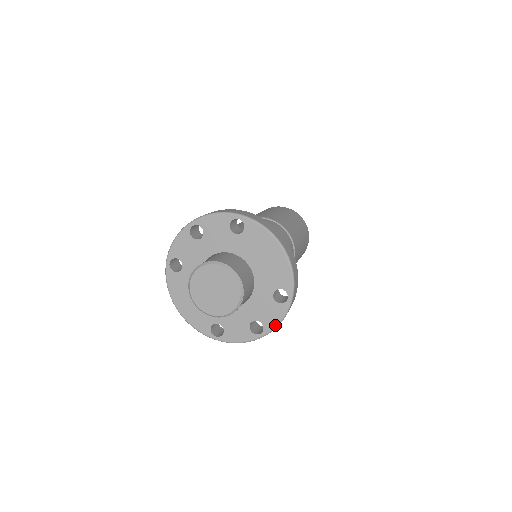
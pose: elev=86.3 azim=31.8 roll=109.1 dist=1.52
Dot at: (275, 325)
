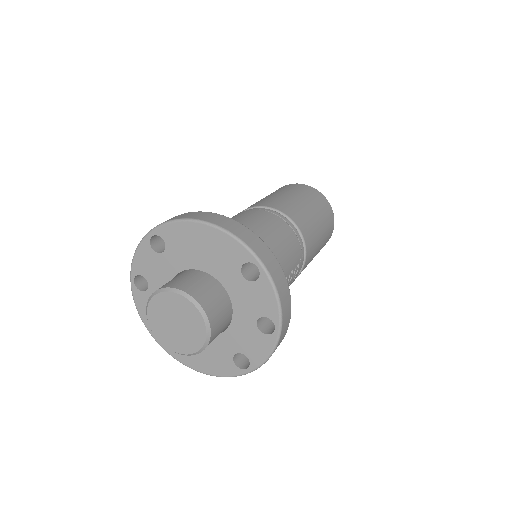
Dot at: (276, 307)
